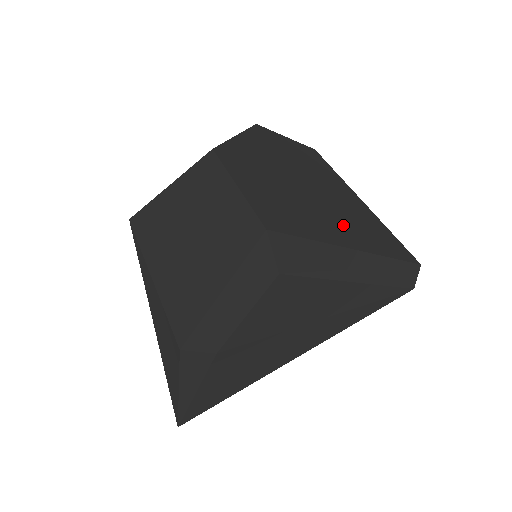
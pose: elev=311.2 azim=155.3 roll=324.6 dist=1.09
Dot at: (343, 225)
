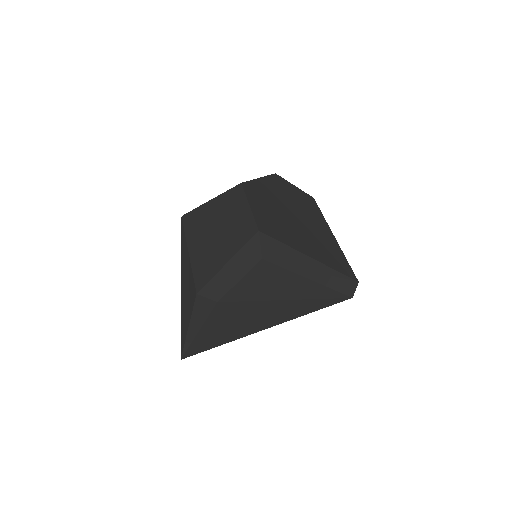
Dot at: (311, 244)
